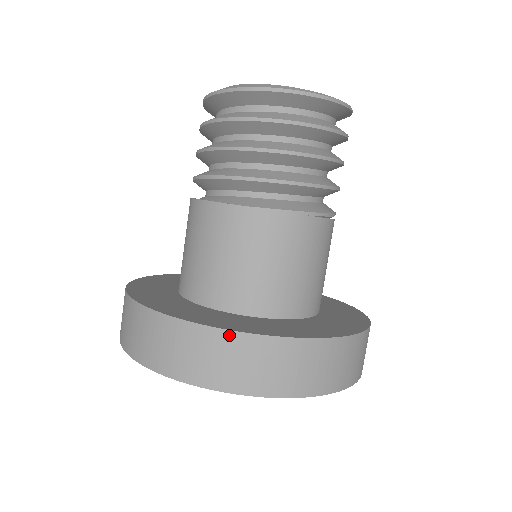
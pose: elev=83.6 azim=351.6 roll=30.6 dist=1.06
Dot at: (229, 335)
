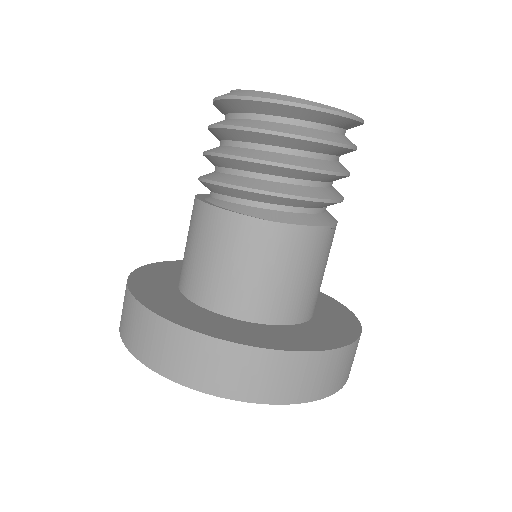
Dot at: (265, 353)
